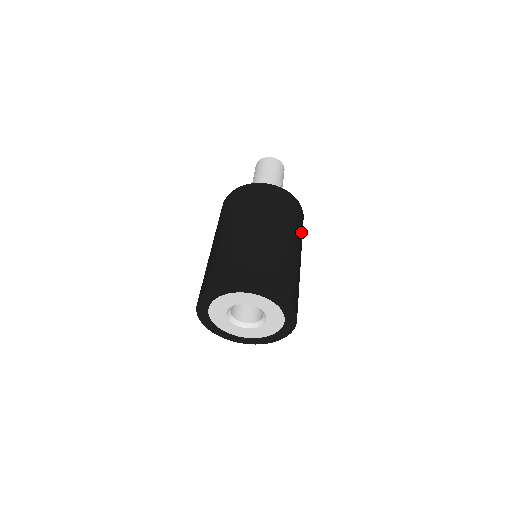
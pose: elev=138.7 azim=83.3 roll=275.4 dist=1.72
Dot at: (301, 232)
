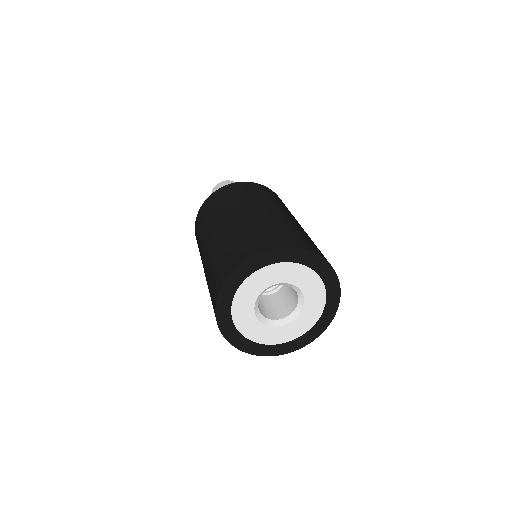
Dot at: occluded
